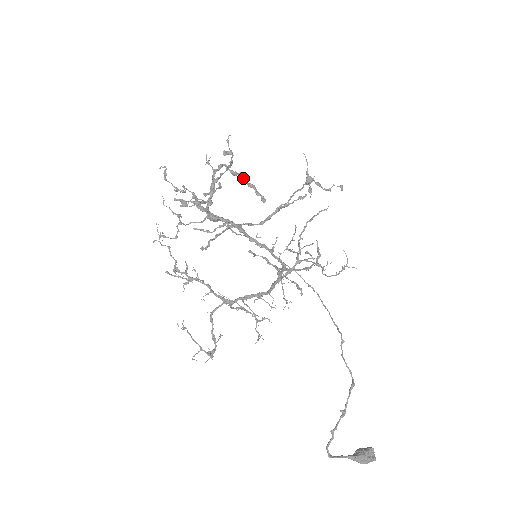
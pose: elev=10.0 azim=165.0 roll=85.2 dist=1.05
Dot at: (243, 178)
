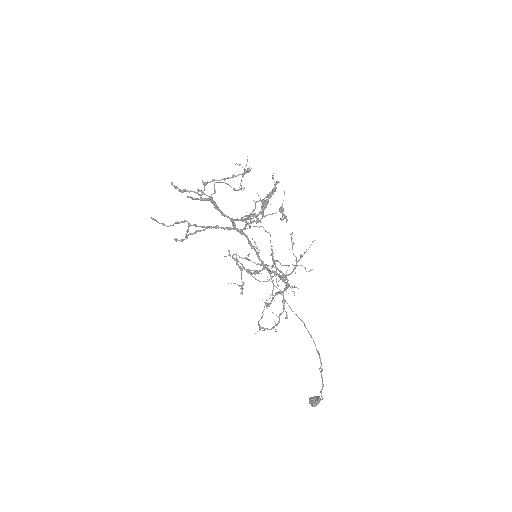
Dot at: (268, 195)
